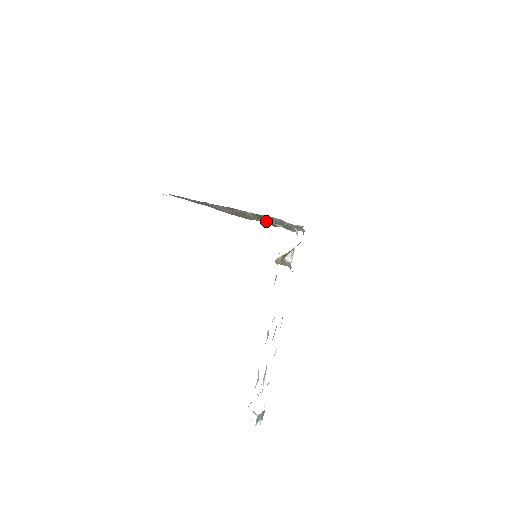
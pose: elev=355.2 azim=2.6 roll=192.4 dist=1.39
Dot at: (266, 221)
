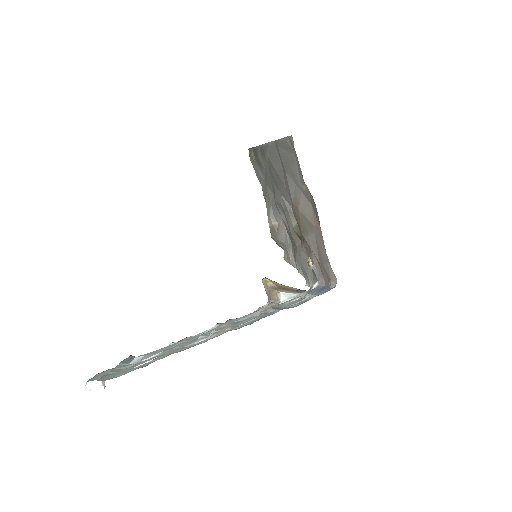
Dot at: (317, 257)
